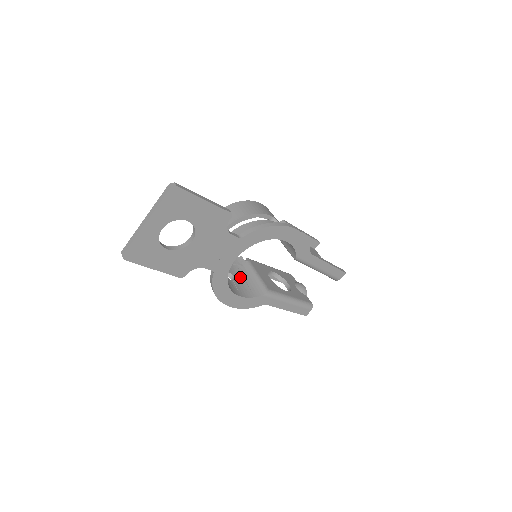
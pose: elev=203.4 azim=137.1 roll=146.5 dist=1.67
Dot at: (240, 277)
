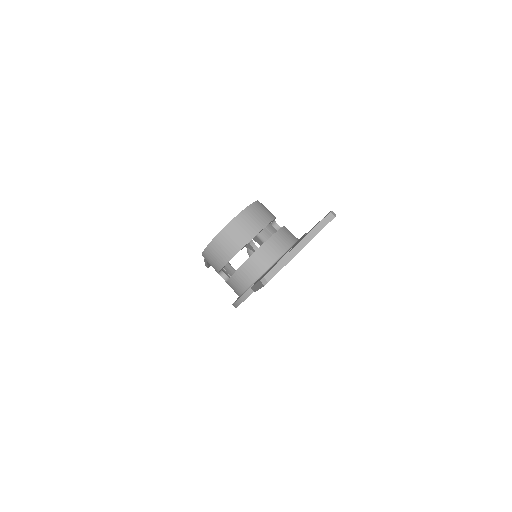
Dot at: (227, 274)
